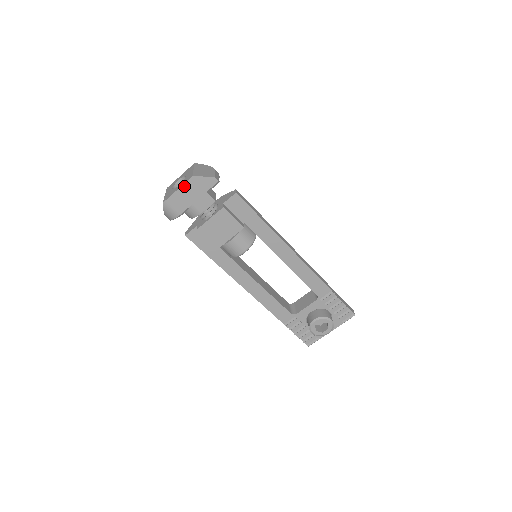
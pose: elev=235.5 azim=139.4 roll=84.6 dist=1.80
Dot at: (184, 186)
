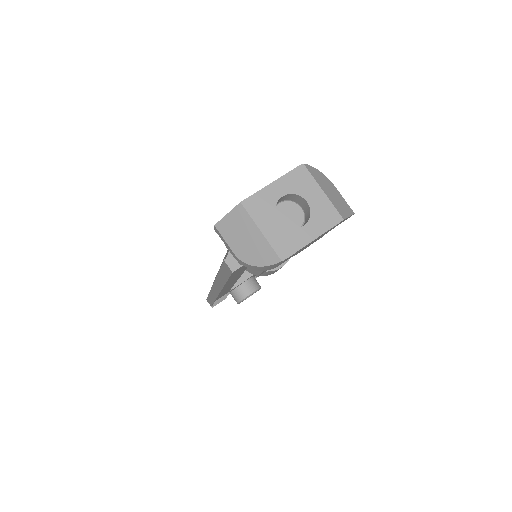
Dot at: (323, 233)
